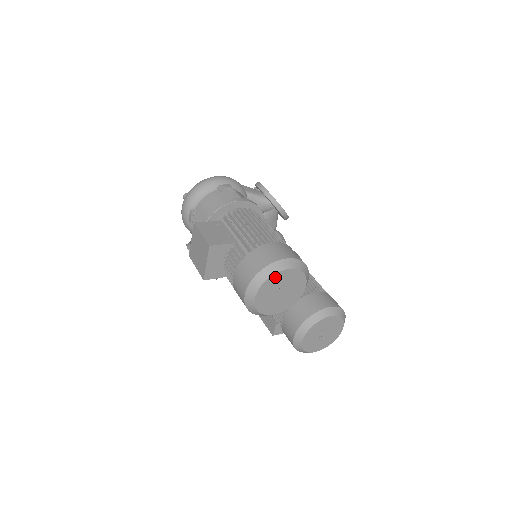
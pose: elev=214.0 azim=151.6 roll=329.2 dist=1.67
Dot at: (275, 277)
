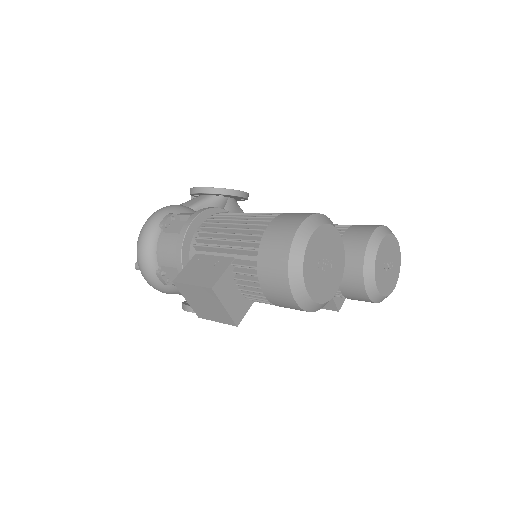
Dot at: (308, 254)
